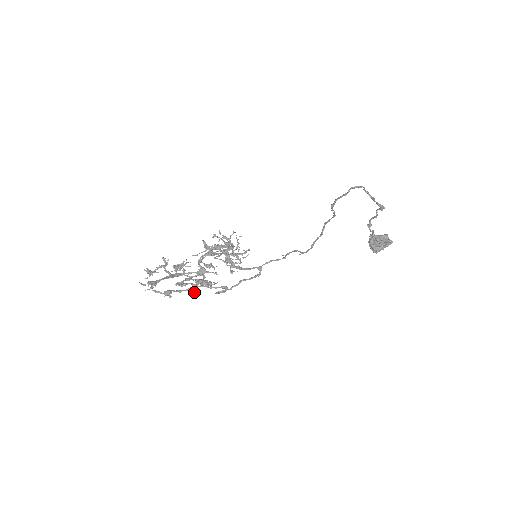
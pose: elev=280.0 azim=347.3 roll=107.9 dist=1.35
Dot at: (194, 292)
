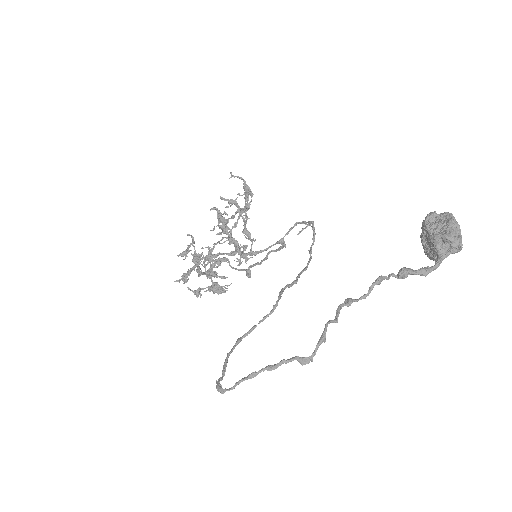
Dot at: occluded
